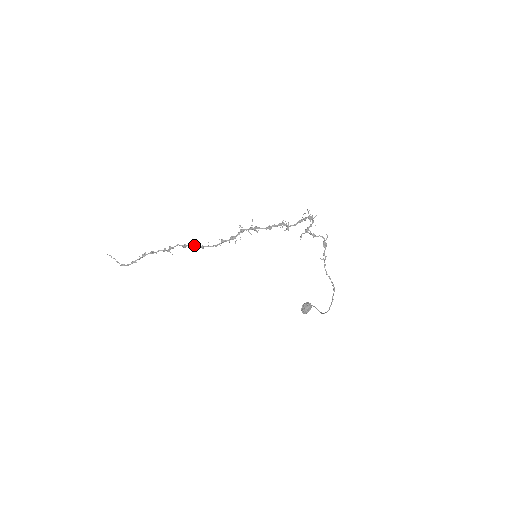
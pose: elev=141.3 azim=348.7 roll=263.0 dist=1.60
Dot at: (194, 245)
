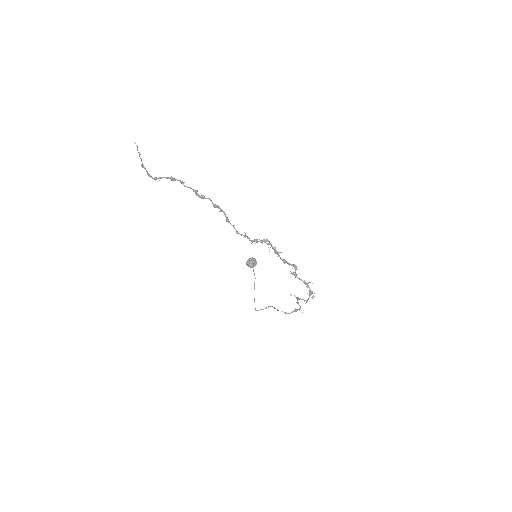
Dot at: (223, 212)
